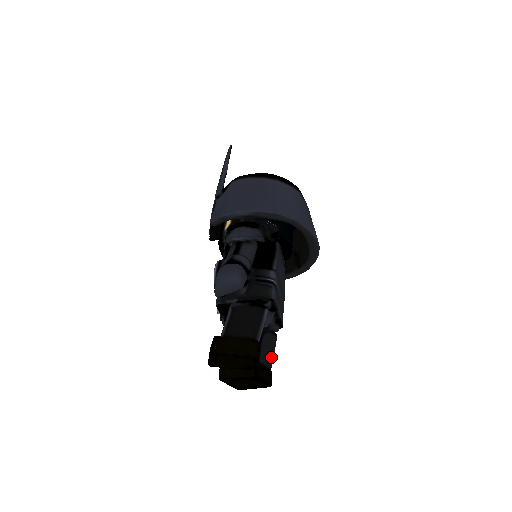
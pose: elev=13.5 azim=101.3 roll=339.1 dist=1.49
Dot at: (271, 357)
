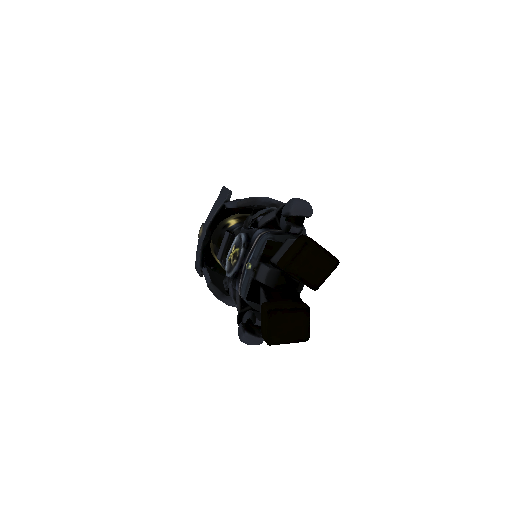
Dot at: occluded
